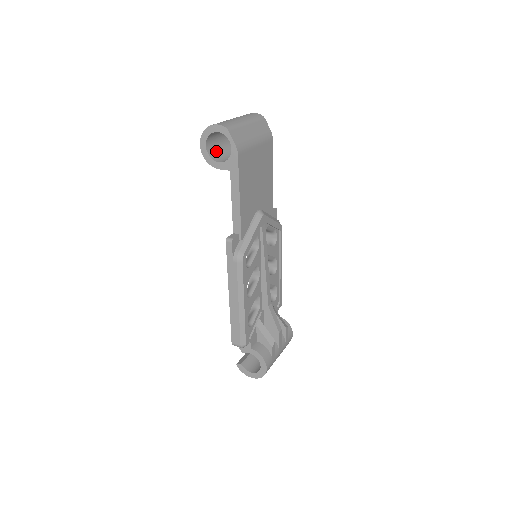
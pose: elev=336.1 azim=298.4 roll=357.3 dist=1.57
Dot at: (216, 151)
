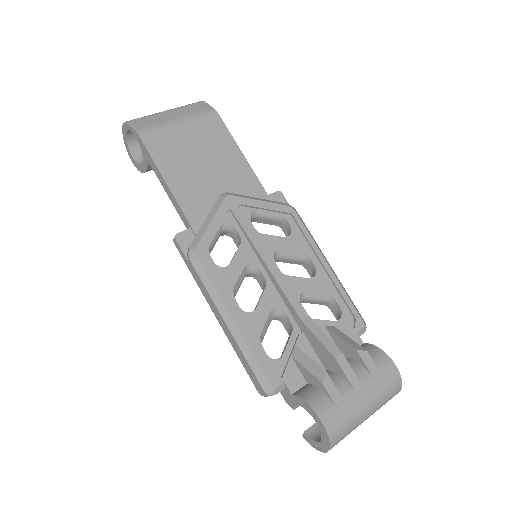
Dot at: occluded
